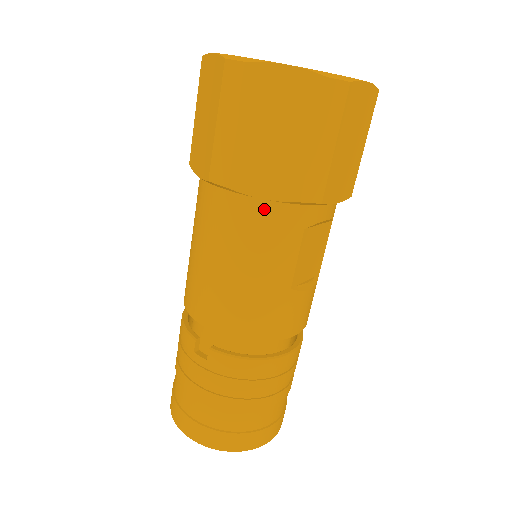
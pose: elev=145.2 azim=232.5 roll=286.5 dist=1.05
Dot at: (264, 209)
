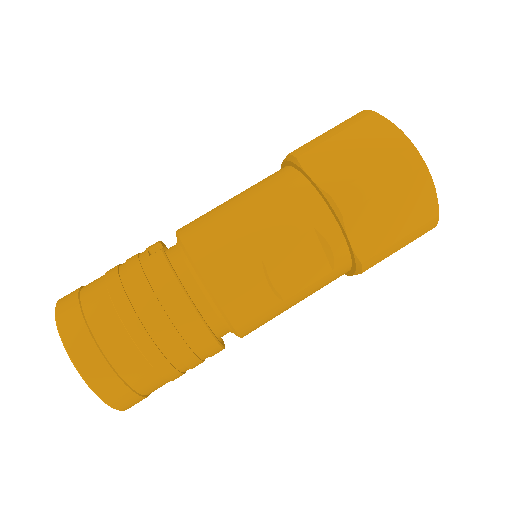
Dot at: (303, 188)
